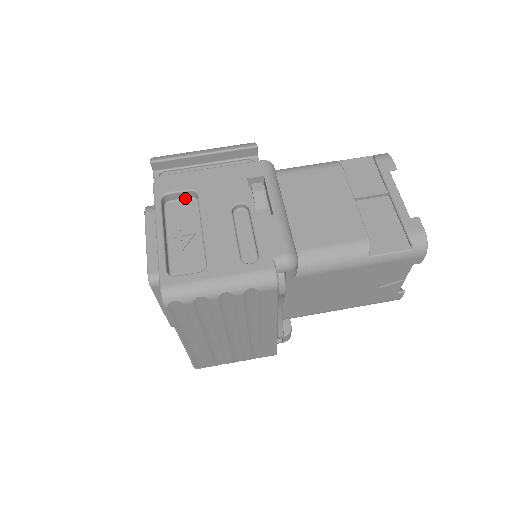
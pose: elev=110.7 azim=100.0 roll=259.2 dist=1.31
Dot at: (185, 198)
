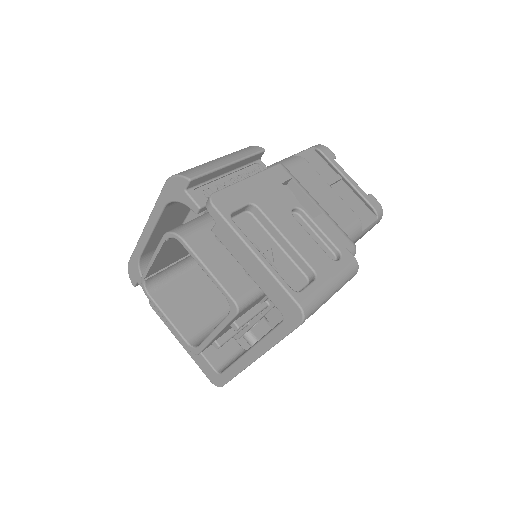
Dot at: (239, 213)
